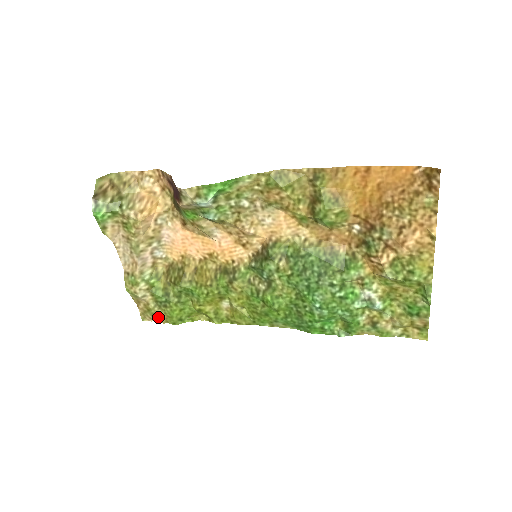
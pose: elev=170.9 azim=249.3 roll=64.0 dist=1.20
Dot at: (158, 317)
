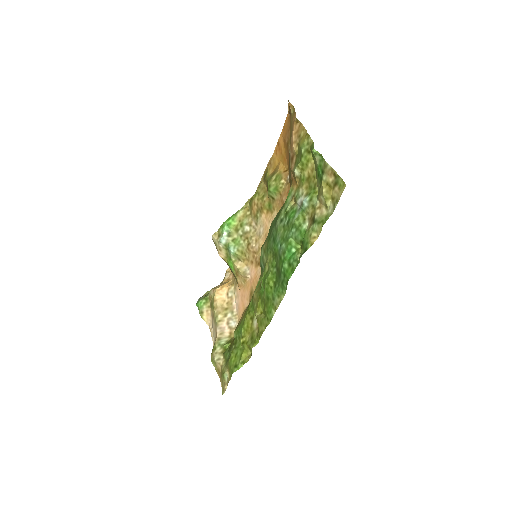
Dot at: (227, 378)
